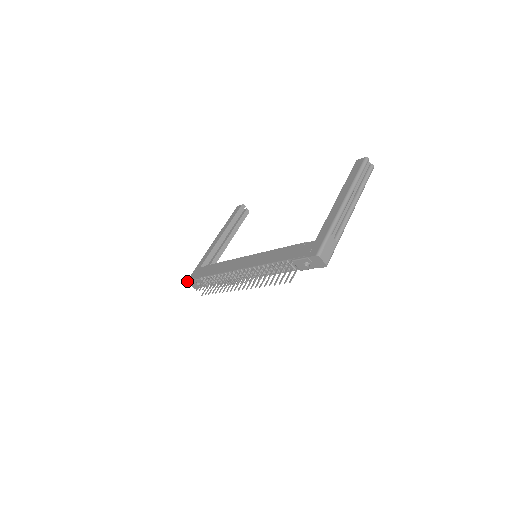
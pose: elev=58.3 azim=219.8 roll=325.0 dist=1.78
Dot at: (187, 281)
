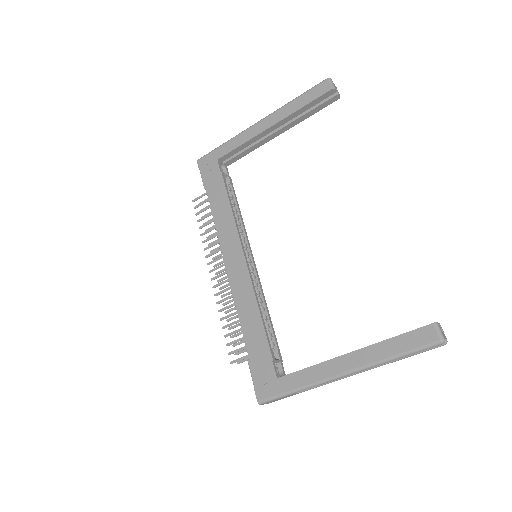
Dot at: (197, 161)
